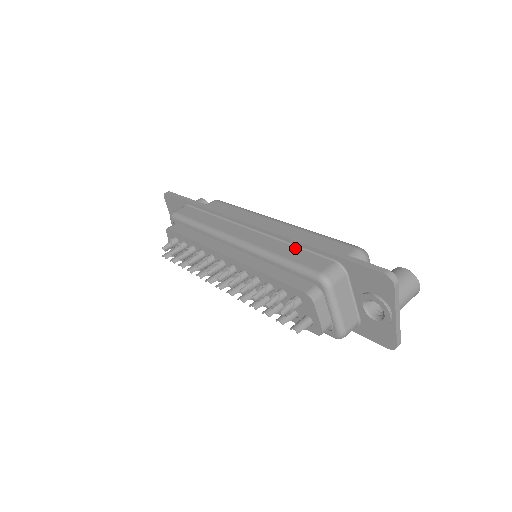
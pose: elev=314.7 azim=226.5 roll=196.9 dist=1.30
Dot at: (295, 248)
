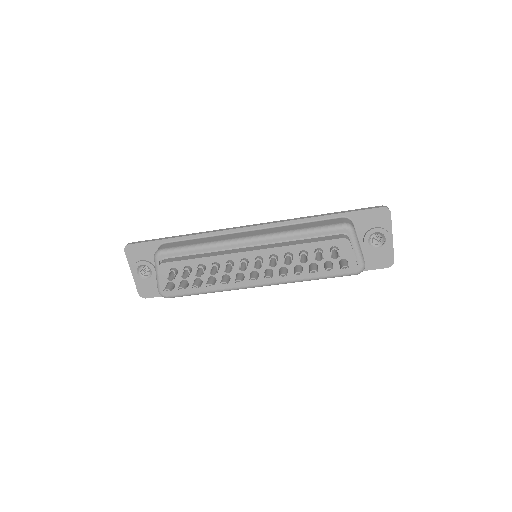
Dot at: (306, 223)
